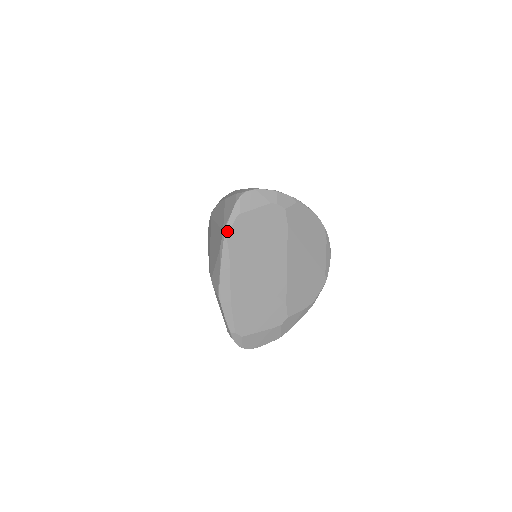
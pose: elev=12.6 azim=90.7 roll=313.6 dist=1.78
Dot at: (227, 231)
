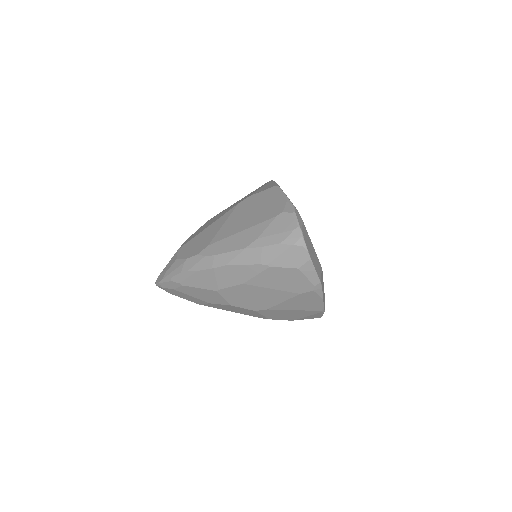
Dot at: occluded
